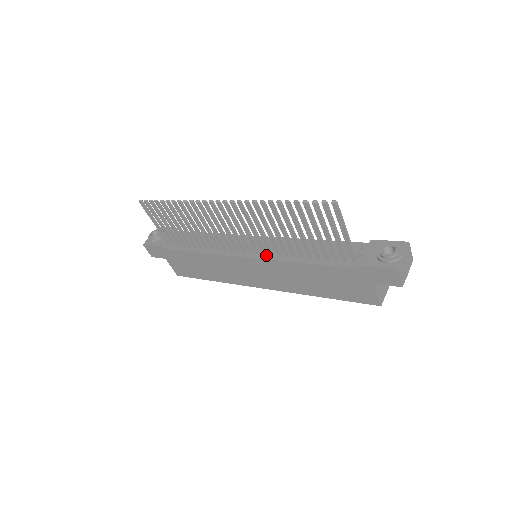
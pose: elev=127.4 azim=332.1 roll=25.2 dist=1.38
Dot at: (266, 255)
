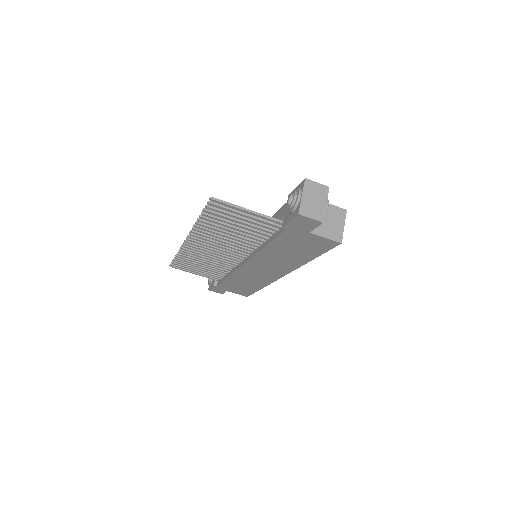
Dot at: (250, 254)
